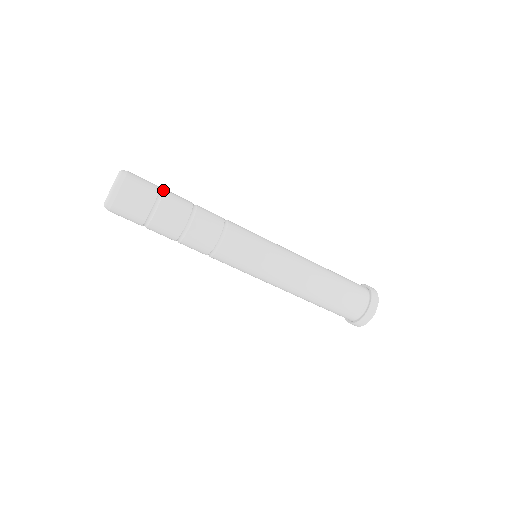
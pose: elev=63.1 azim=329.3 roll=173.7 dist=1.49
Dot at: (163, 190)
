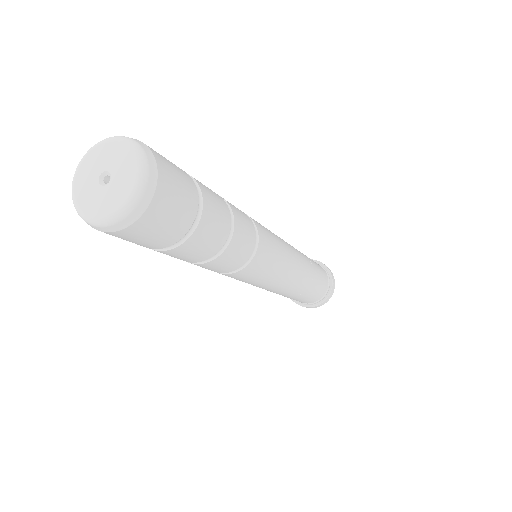
Dot at: (201, 200)
